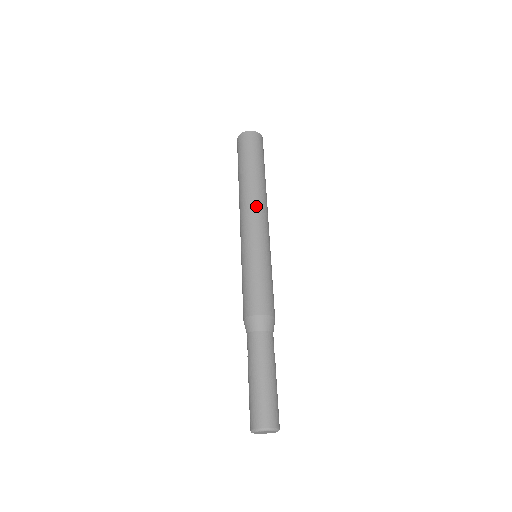
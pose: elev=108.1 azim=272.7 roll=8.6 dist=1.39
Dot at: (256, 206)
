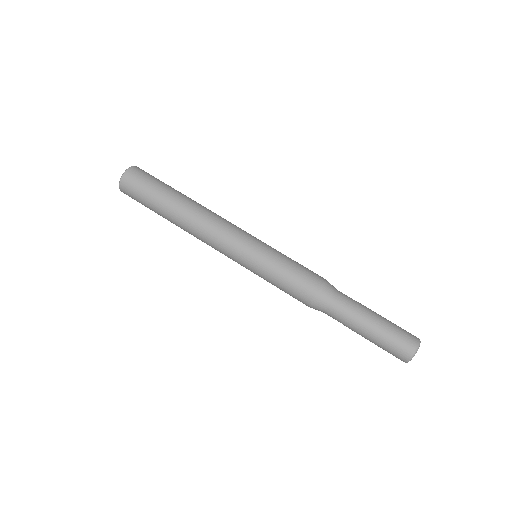
Dot at: (214, 220)
